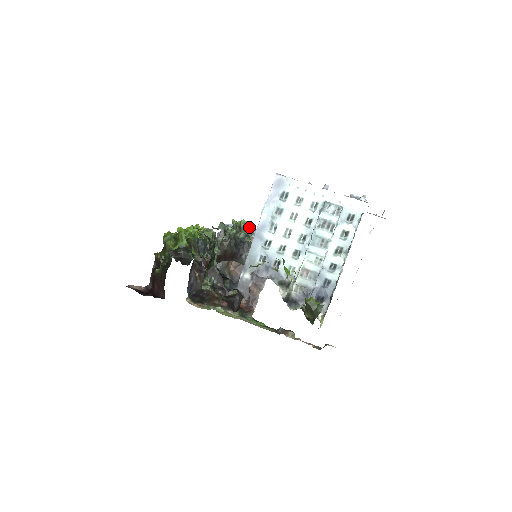
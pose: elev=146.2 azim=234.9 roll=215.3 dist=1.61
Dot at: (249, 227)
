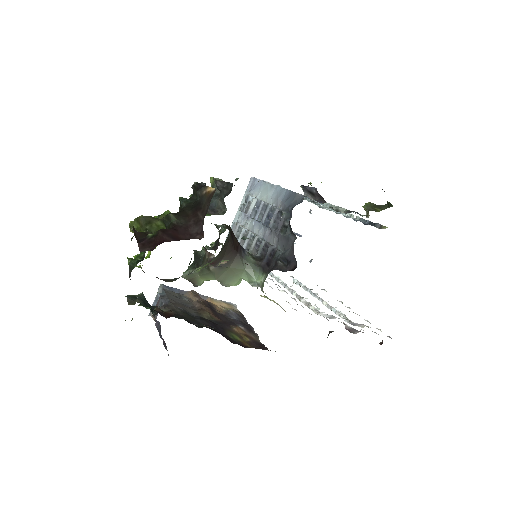
Dot at: occluded
